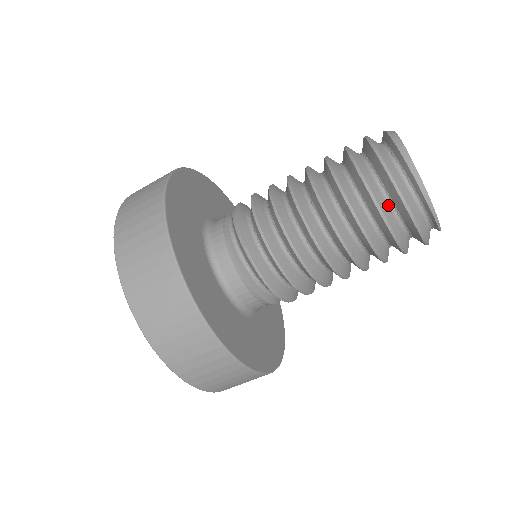
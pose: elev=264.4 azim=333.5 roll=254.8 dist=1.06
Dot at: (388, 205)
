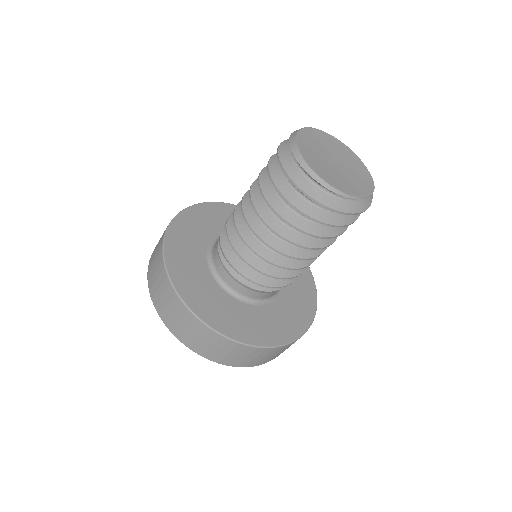
Dot at: (304, 200)
